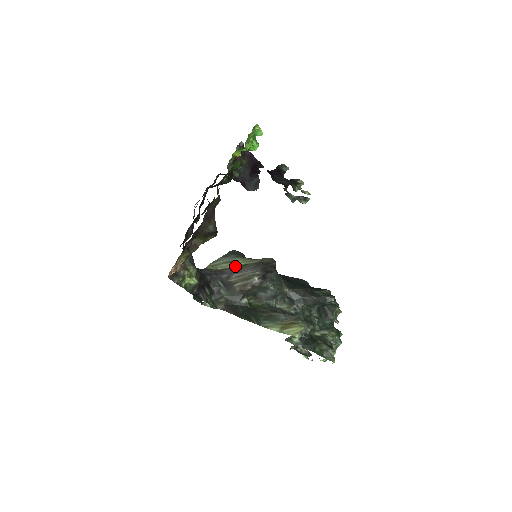
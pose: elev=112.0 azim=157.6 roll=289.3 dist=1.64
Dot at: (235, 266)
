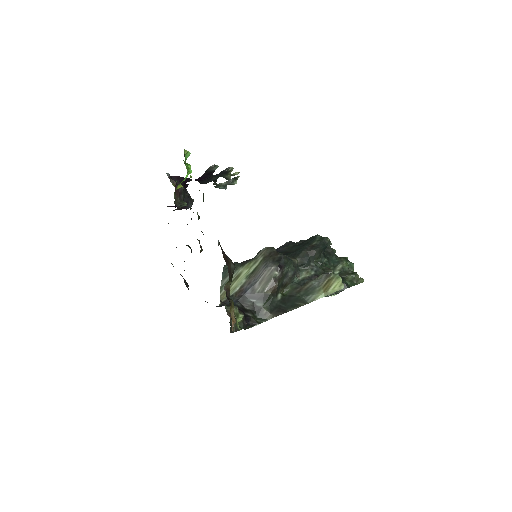
Dot at: (247, 277)
